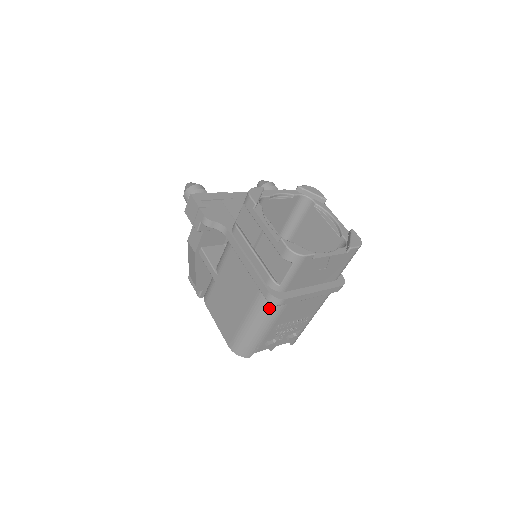
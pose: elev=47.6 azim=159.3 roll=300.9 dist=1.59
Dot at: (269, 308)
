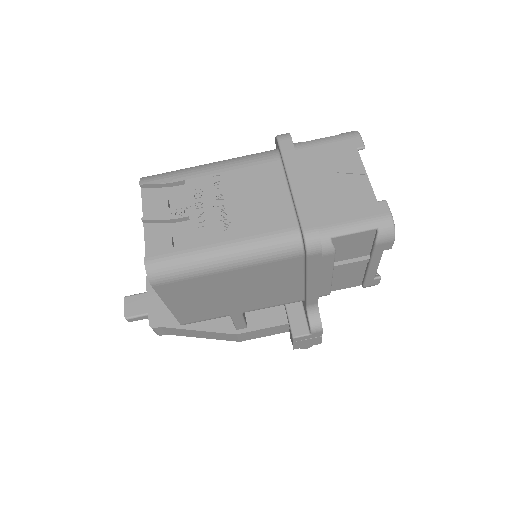
Dot at: (257, 154)
